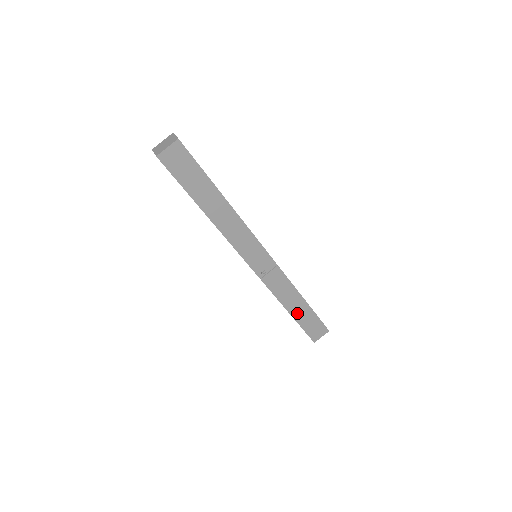
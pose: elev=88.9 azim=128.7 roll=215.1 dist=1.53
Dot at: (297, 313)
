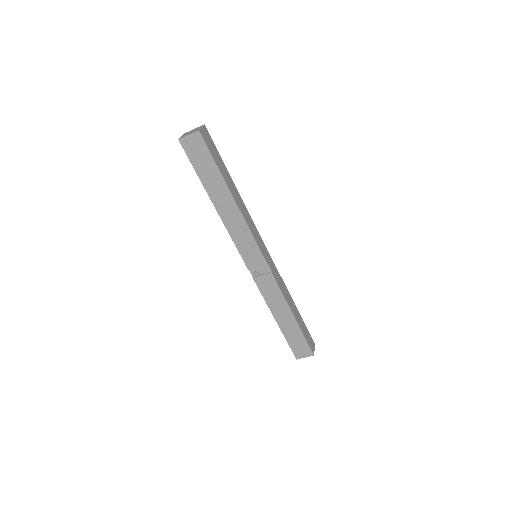
Dot at: (284, 324)
